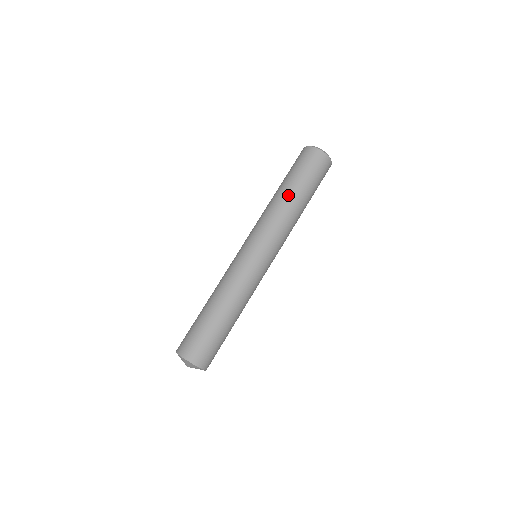
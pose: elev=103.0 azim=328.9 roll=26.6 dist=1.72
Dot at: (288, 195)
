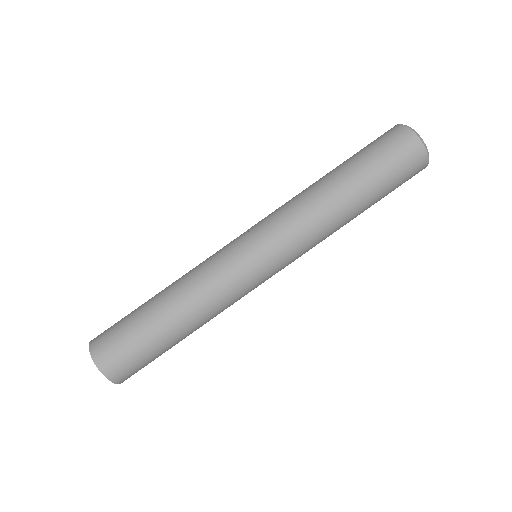
Dot at: (325, 176)
